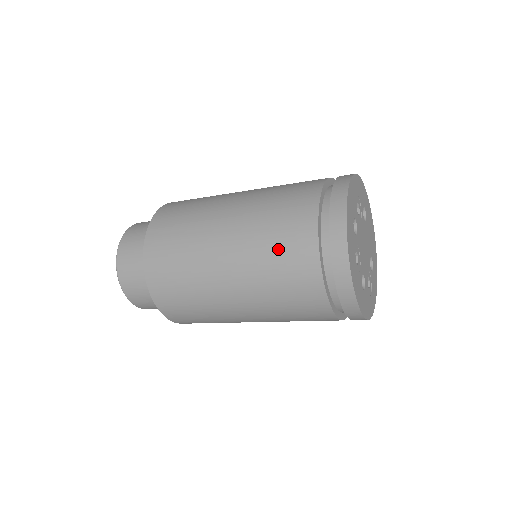
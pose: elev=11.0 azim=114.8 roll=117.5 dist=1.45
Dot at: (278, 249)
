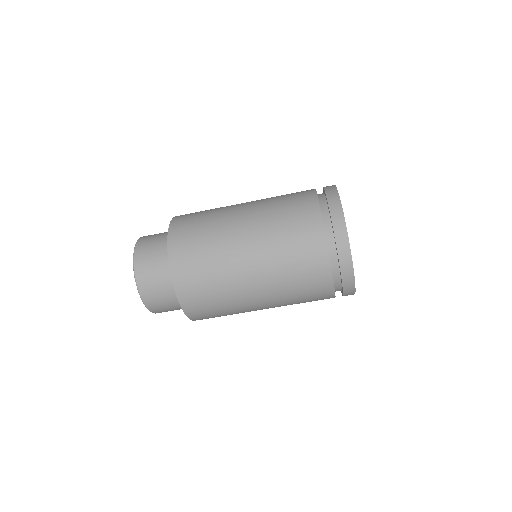
Dot at: (286, 196)
